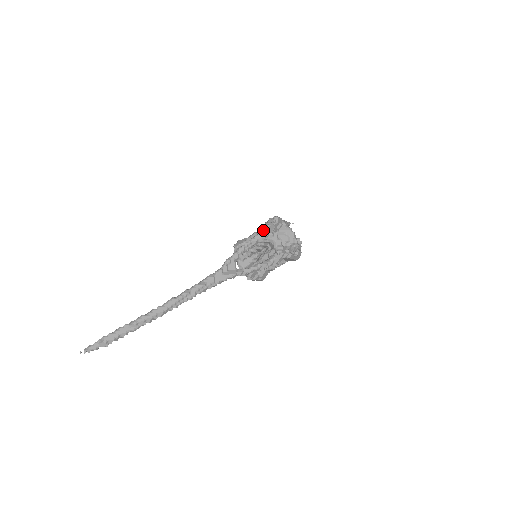
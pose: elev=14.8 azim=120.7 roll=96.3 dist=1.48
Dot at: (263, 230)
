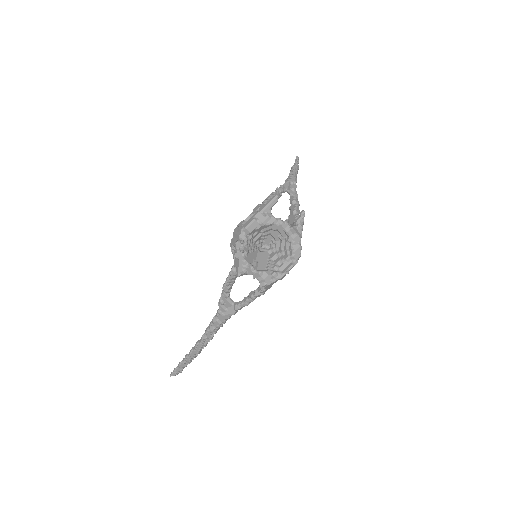
Dot at: (234, 263)
